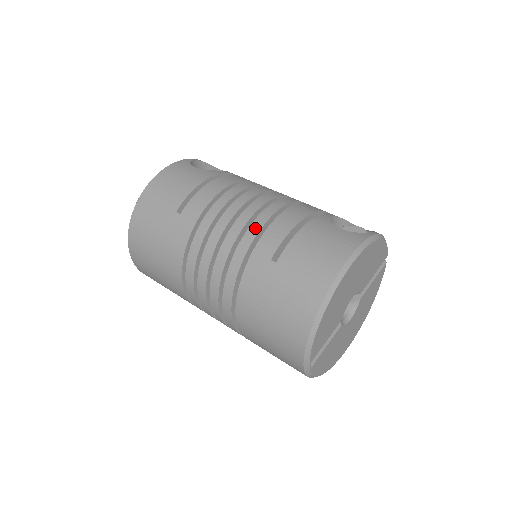
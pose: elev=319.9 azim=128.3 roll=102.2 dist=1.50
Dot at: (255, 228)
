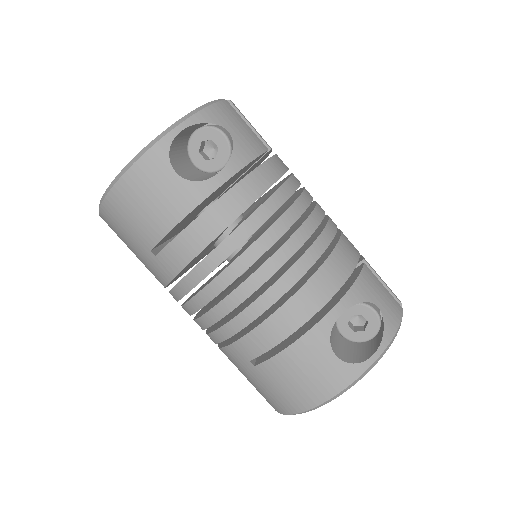
Dot at: (239, 324)
